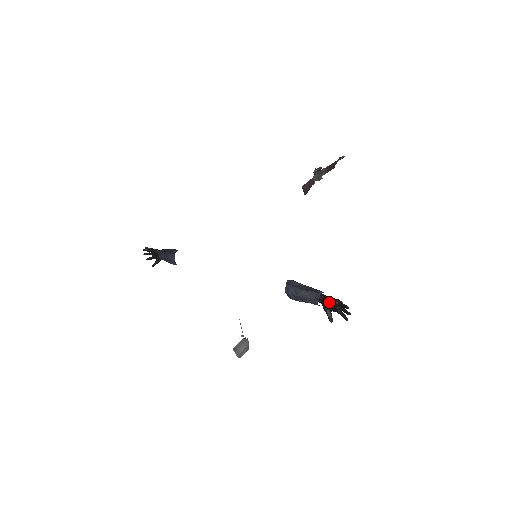
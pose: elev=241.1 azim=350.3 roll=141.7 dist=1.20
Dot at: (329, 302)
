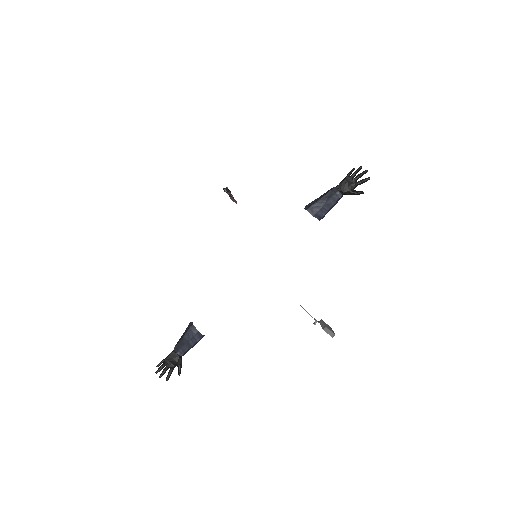
Dot at: (346, 183)
